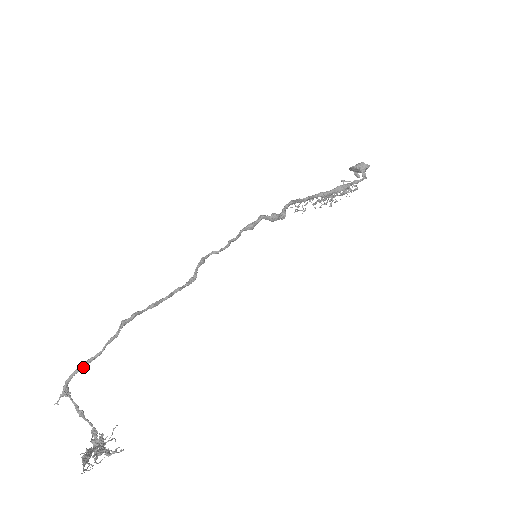
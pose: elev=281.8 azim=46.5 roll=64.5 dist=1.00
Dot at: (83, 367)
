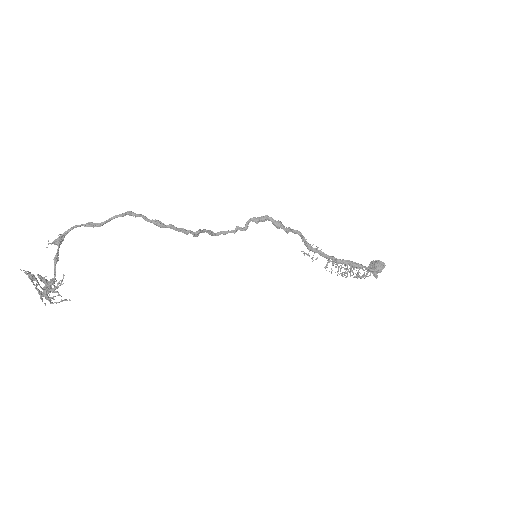
Dot at: (84, 225)
